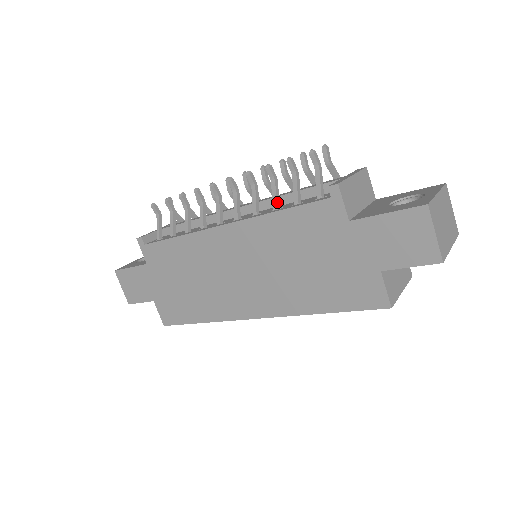
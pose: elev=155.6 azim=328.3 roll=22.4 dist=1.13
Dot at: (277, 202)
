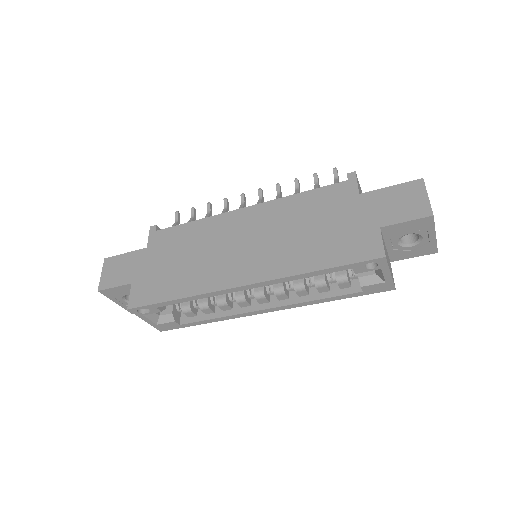
Dot at: occluded
